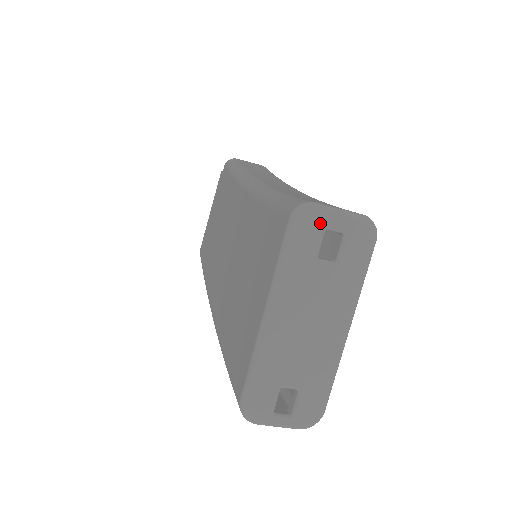
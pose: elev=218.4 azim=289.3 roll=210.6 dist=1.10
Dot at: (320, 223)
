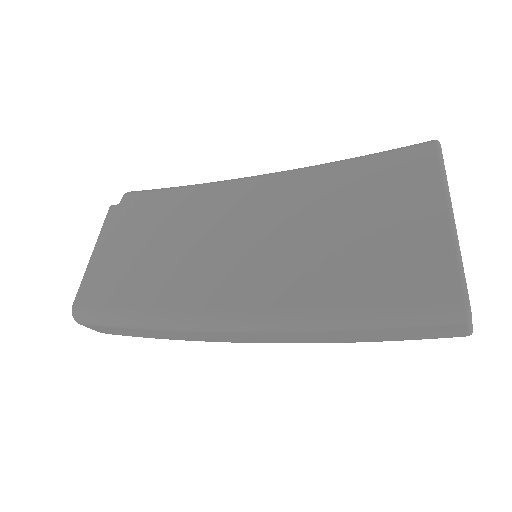
Dot at: occluded
